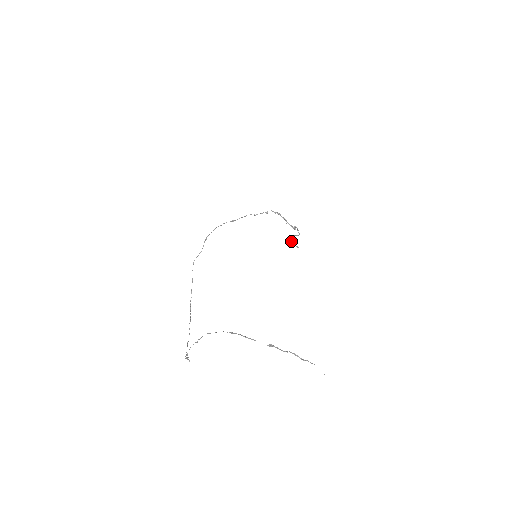
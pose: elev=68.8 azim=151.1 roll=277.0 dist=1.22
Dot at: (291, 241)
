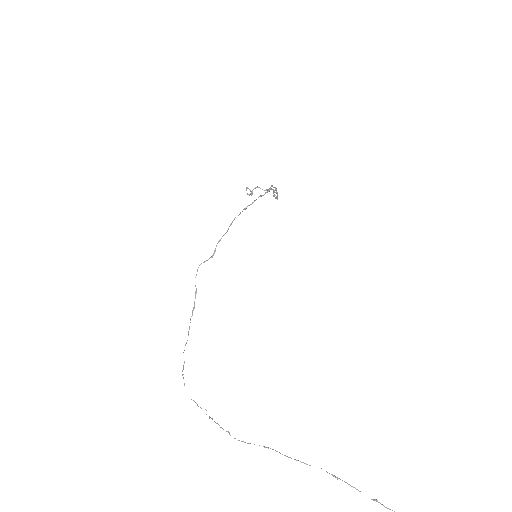
Dot at: (252, 191)
